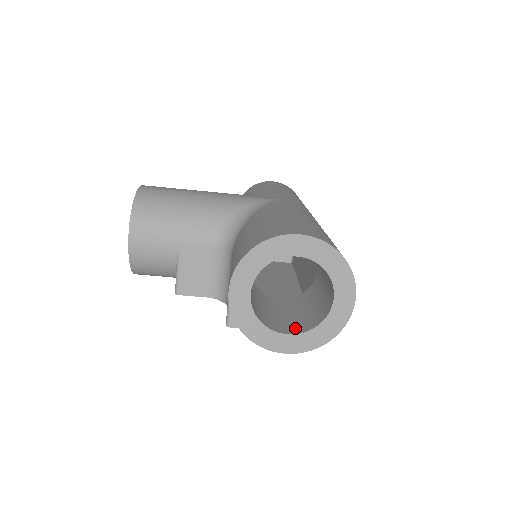
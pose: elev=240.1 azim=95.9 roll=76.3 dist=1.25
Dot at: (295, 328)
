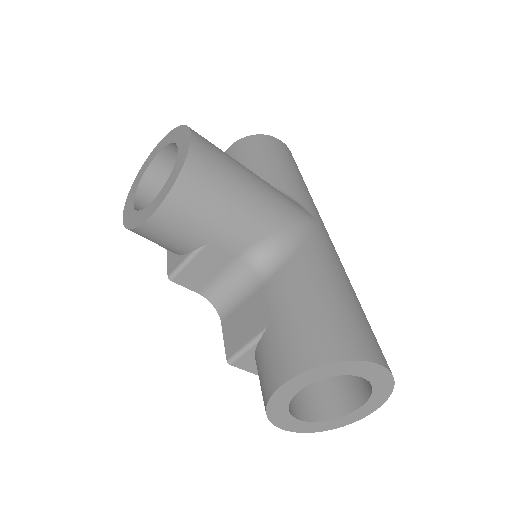
Dot at: (304, 410)
